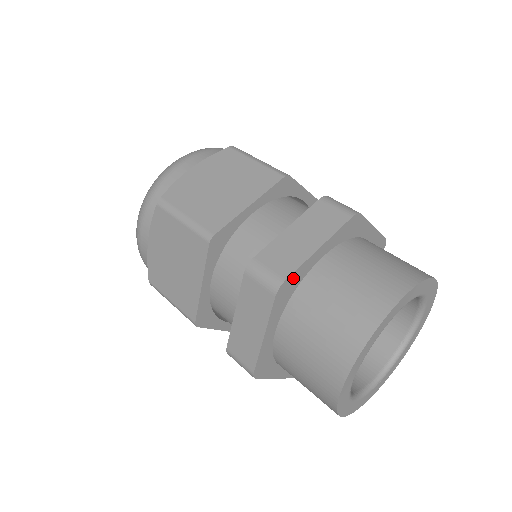
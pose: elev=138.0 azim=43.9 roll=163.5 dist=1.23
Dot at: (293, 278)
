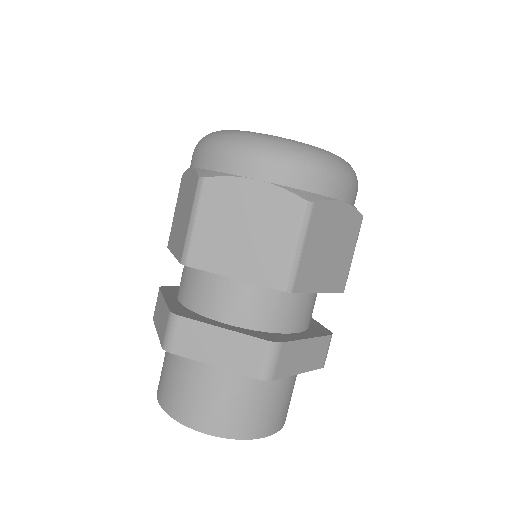
Dot at: occluded
